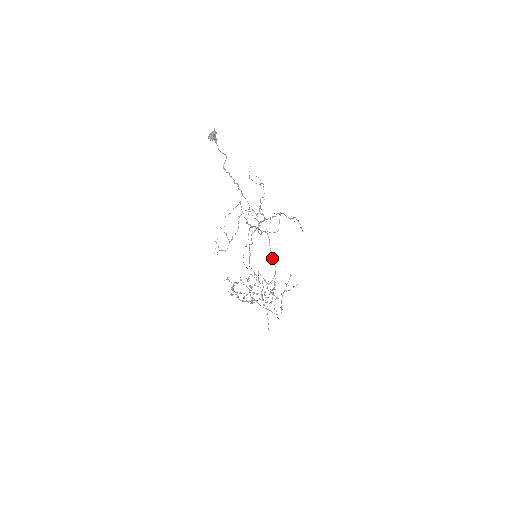
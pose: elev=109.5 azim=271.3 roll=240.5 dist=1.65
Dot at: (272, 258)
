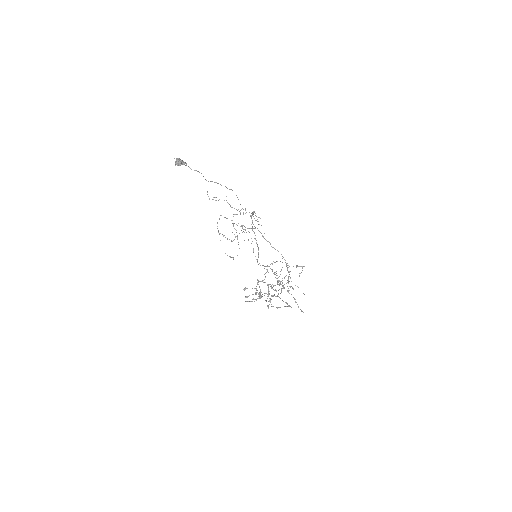
Dot at: (272, 247)
